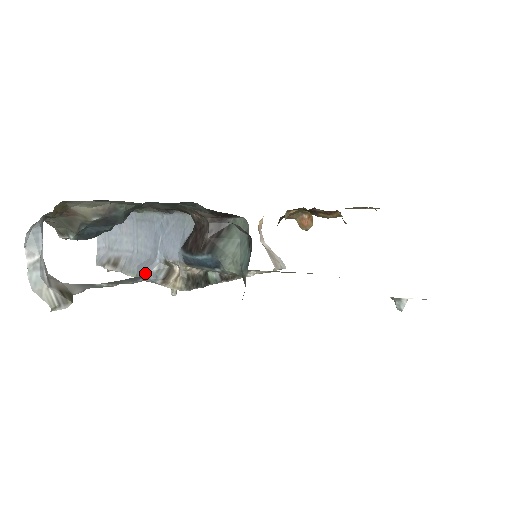
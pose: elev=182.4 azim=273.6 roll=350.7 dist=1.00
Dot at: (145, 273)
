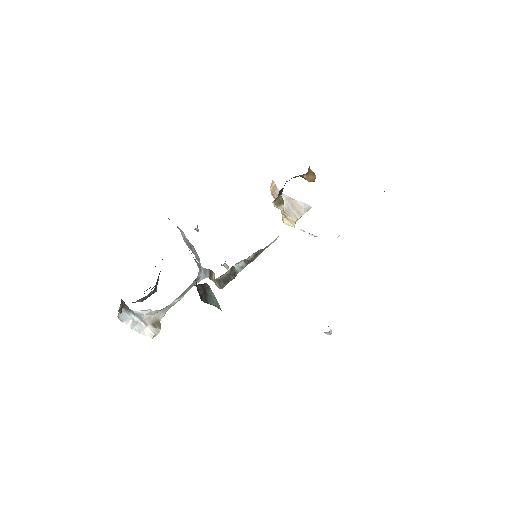
Dot at: (199, 275)
